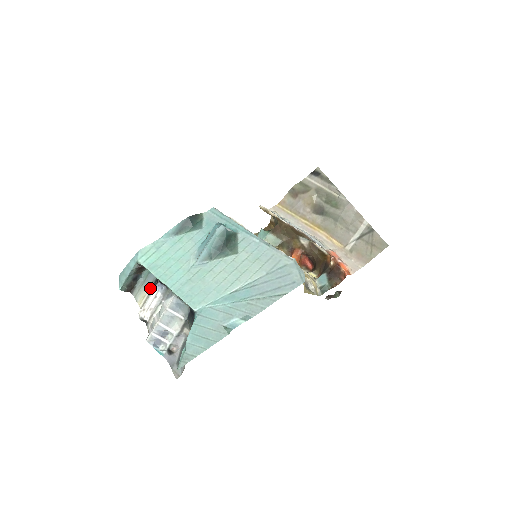
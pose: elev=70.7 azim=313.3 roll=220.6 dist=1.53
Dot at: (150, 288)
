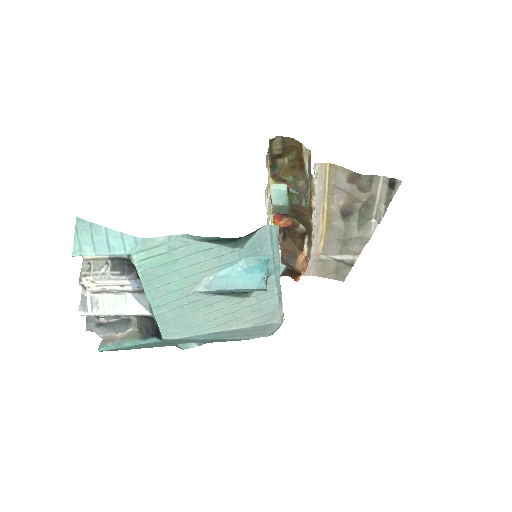
Dot at: occluded
